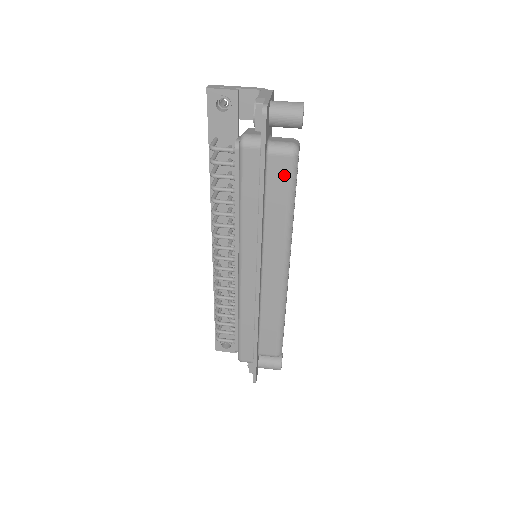
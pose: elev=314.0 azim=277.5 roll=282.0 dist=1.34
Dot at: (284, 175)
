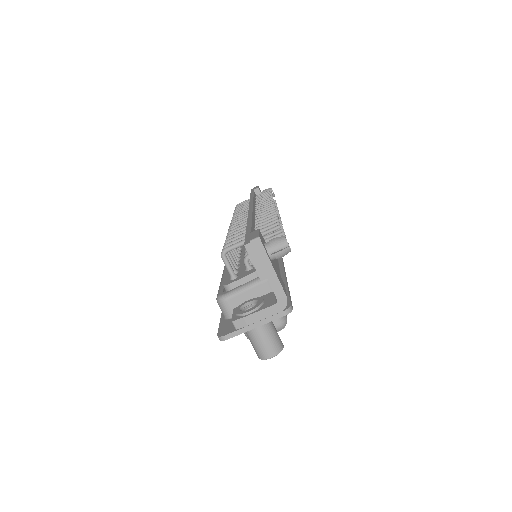
Dot at: occluded
